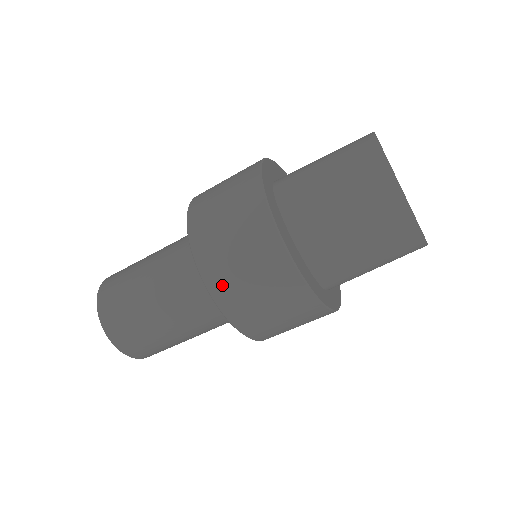
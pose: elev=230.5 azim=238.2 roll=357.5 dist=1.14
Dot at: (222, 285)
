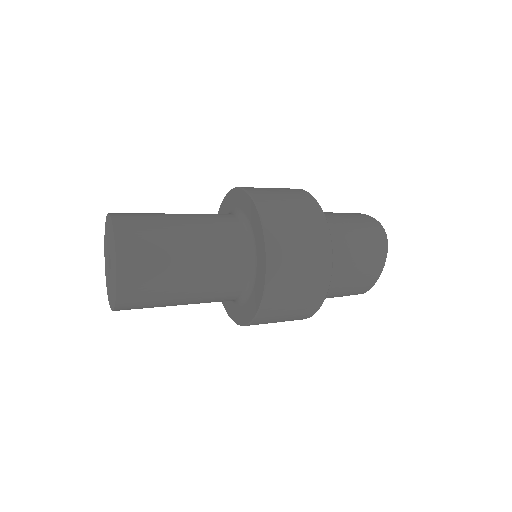
Dot at: (274, 304)
